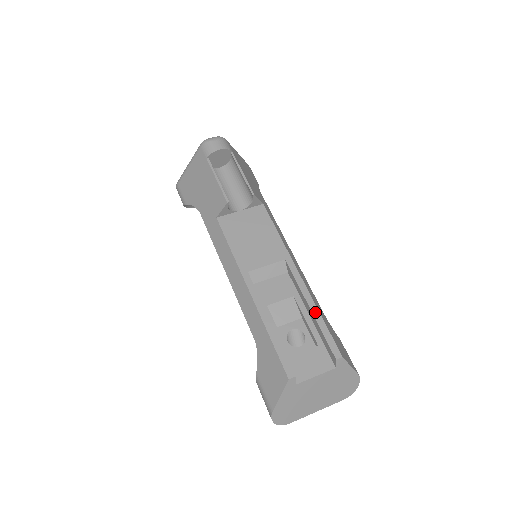
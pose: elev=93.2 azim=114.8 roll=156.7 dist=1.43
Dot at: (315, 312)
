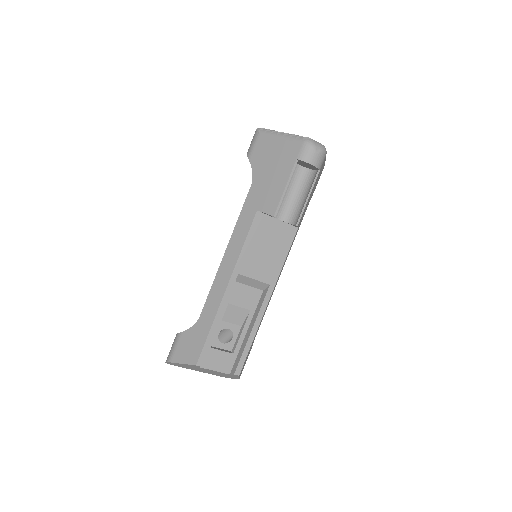
Dot at: (252, 336)
